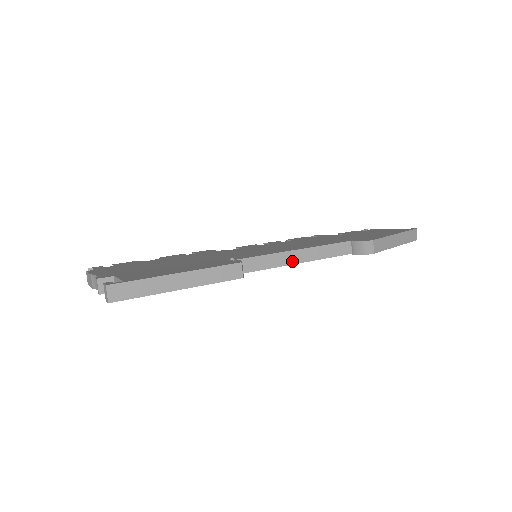
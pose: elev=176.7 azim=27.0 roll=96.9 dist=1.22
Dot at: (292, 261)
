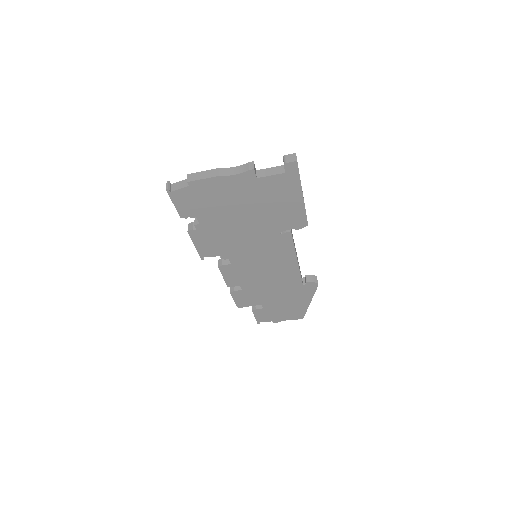
Dot at: (296, 255)
